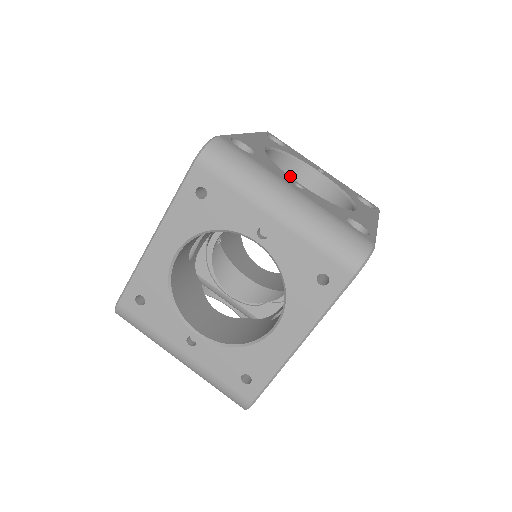
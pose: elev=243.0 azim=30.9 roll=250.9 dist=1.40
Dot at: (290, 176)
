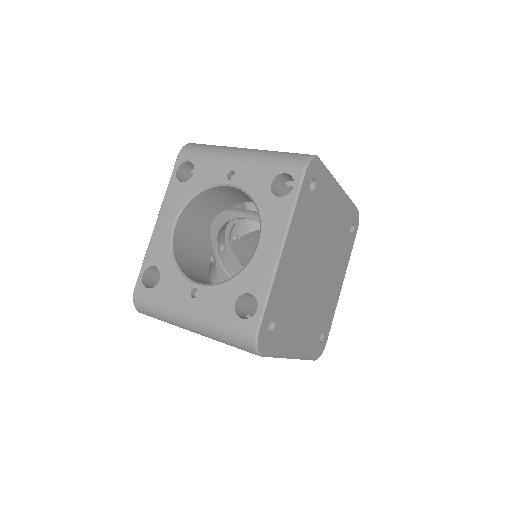
Dot at: (218, 195)
